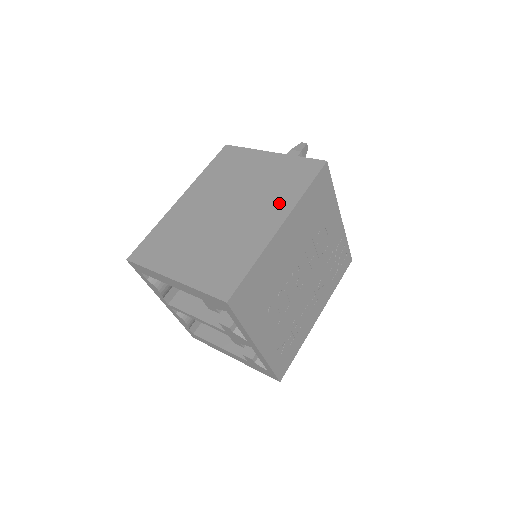
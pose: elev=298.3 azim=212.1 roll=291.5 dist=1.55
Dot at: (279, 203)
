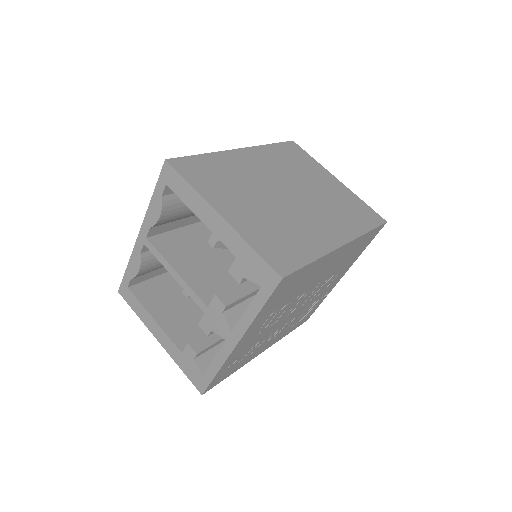
Dot at: (343, 224)
